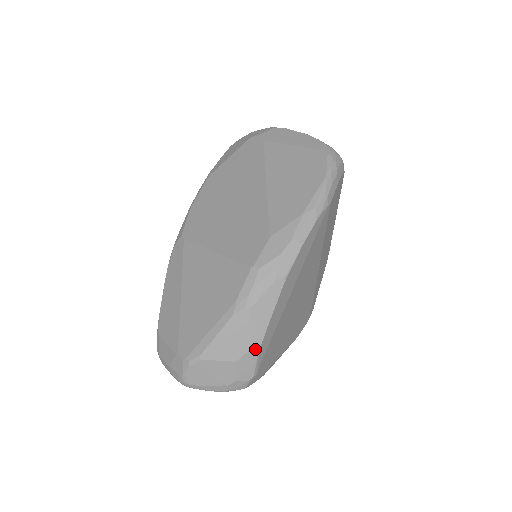
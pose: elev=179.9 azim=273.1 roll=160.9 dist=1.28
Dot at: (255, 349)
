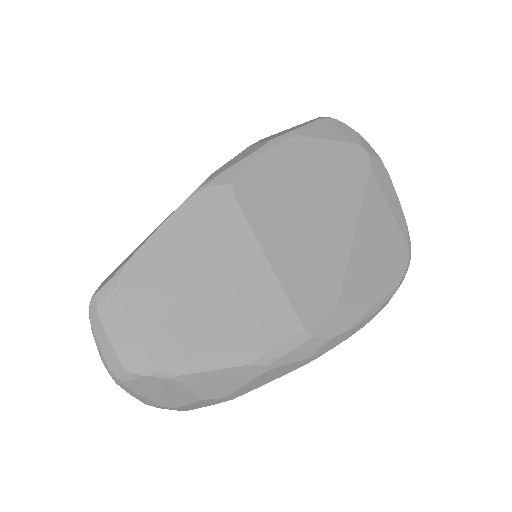
Dot at: (229, 399)
